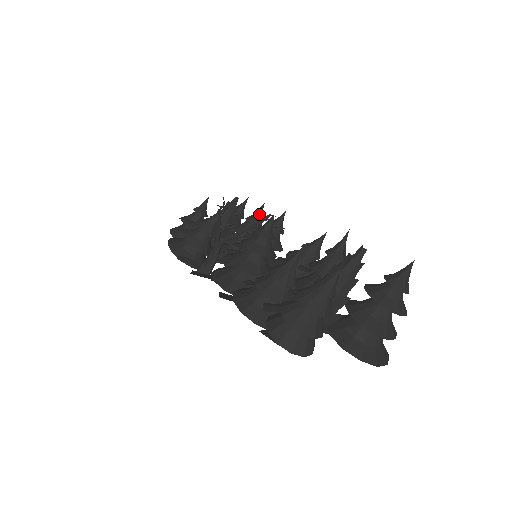
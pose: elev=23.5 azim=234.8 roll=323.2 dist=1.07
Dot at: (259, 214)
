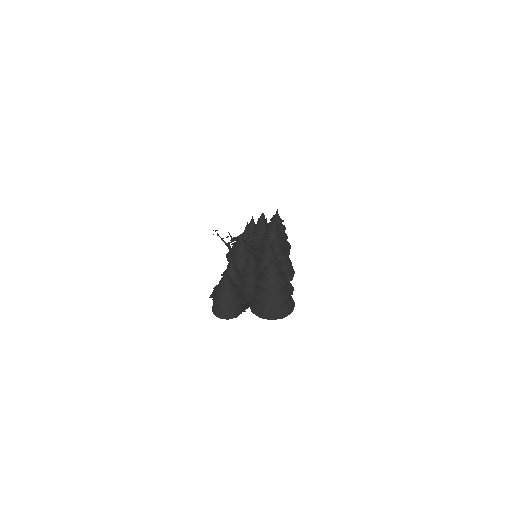
Dot at: occluded
